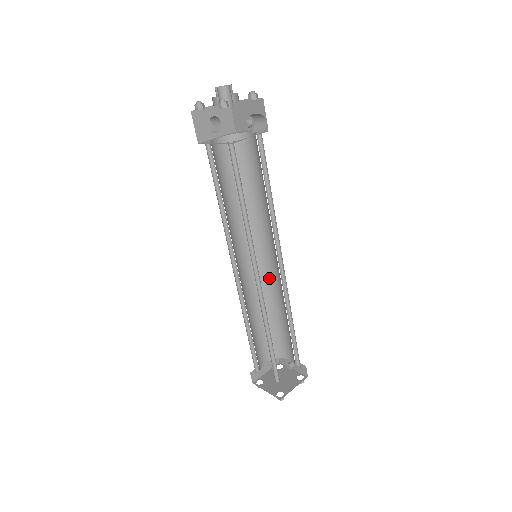
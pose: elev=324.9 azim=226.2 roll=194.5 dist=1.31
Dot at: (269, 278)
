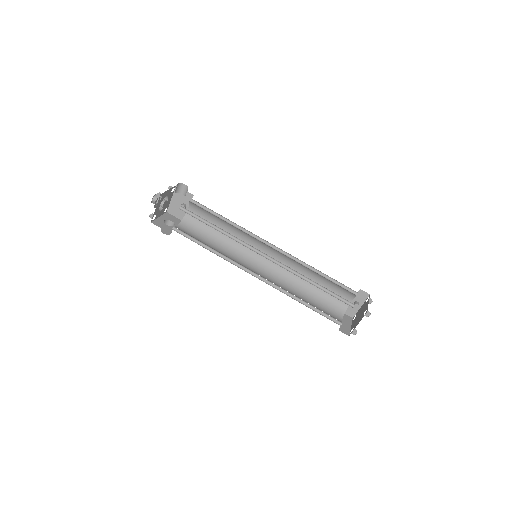
Dot at: (280, 268)
